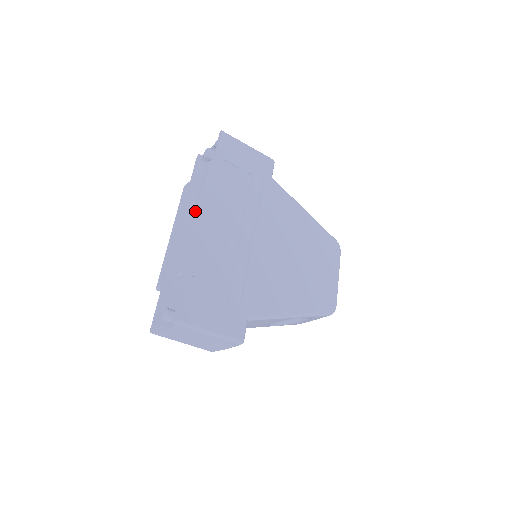
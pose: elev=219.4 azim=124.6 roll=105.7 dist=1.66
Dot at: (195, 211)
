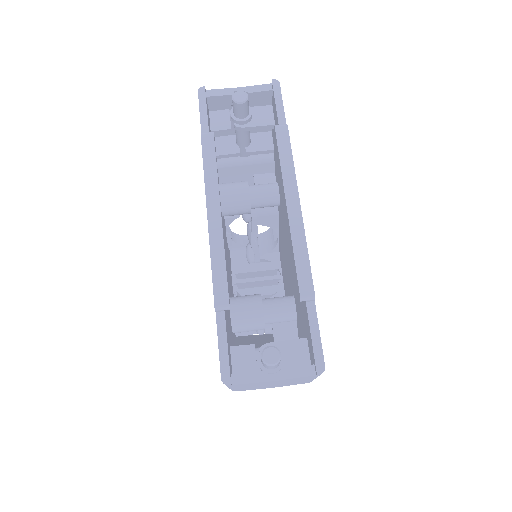
Dot at: (294, 200)
